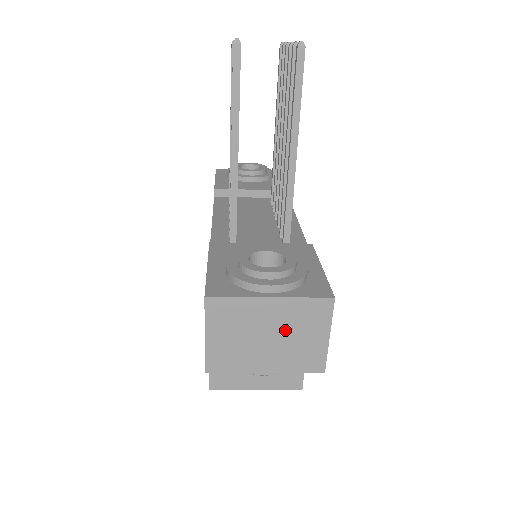
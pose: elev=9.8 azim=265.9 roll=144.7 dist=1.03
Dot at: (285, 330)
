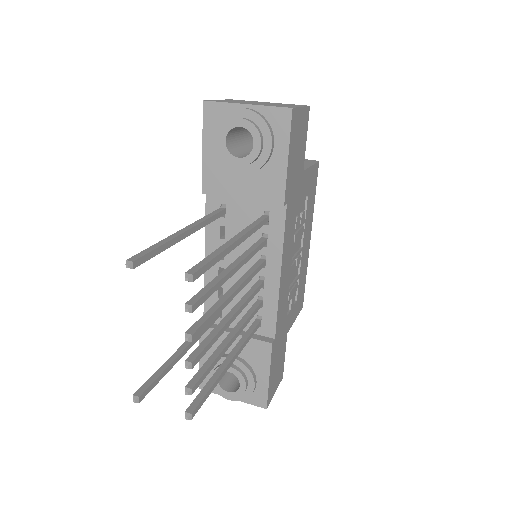
Dot at: occluded
